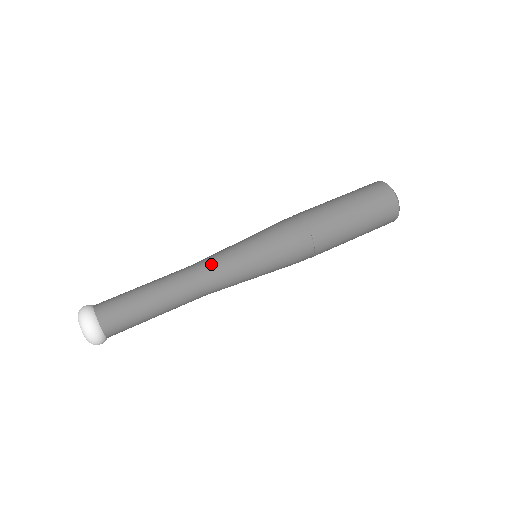
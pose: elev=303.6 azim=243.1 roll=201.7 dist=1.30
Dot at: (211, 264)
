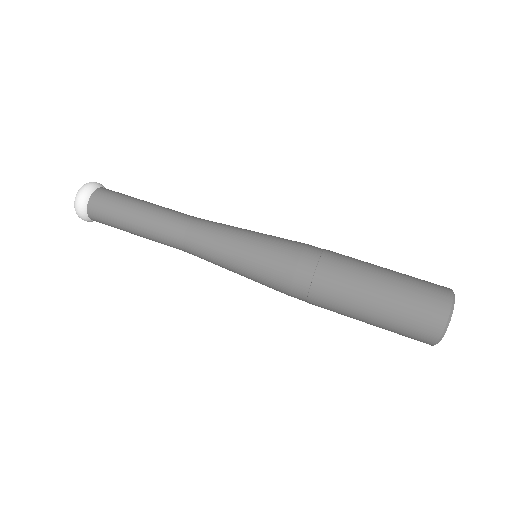
Dot at: (204, 229)
